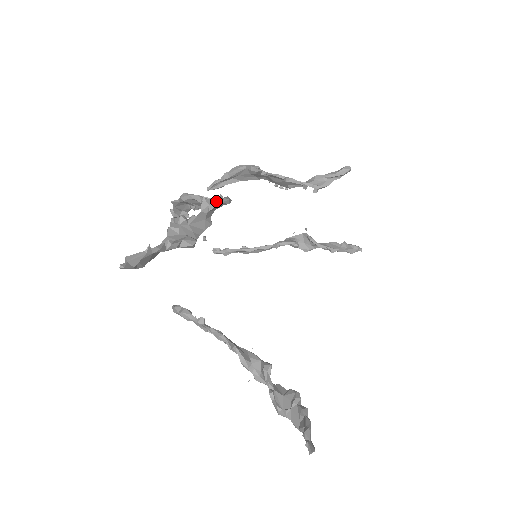
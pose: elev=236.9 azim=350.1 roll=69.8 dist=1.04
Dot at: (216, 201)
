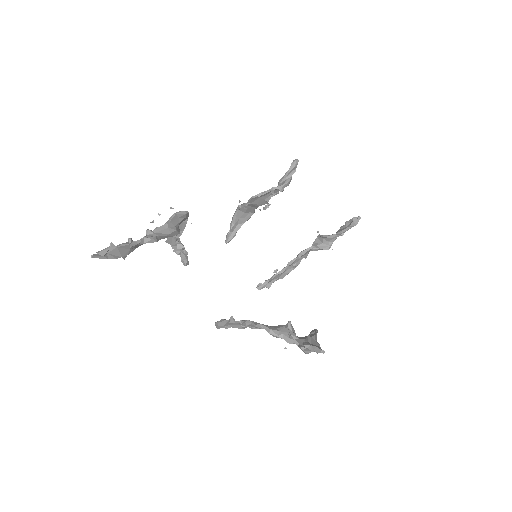
Dot at: (173, 214)
